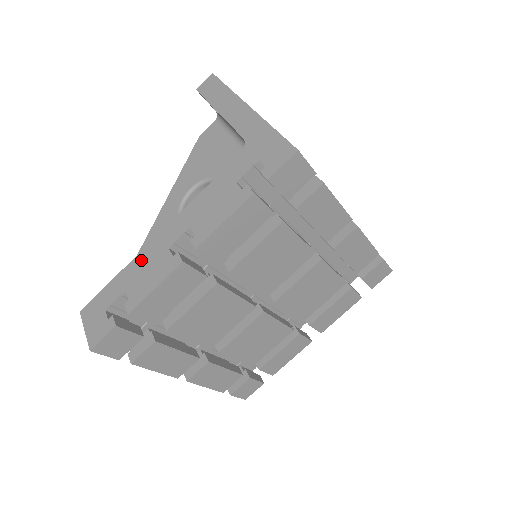
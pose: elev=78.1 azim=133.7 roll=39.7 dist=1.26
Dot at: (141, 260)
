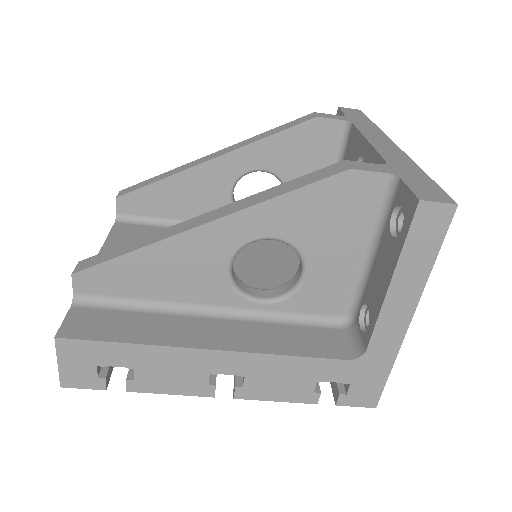
Dot at: (171, 357)
